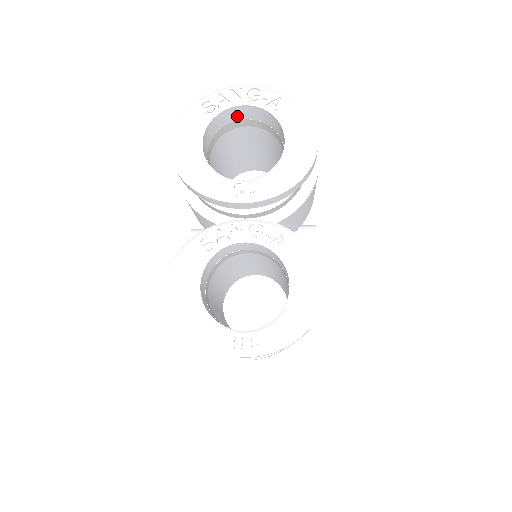
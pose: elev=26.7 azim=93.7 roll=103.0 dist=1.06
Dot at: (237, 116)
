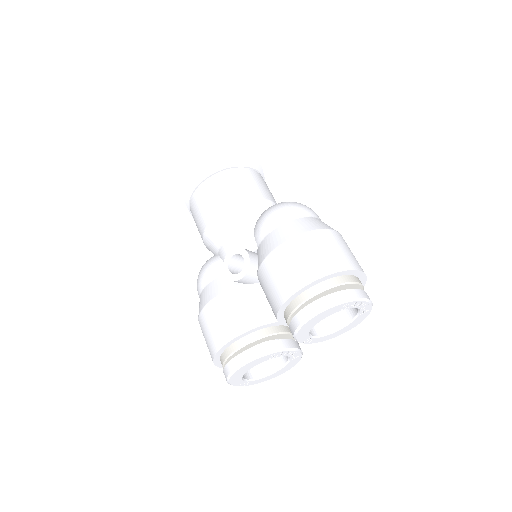
Dot at: occluded
